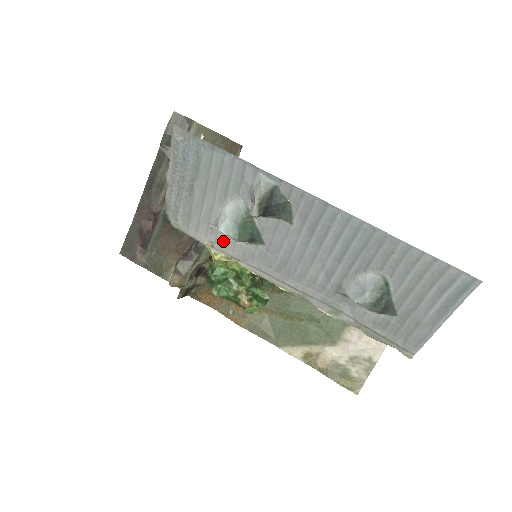
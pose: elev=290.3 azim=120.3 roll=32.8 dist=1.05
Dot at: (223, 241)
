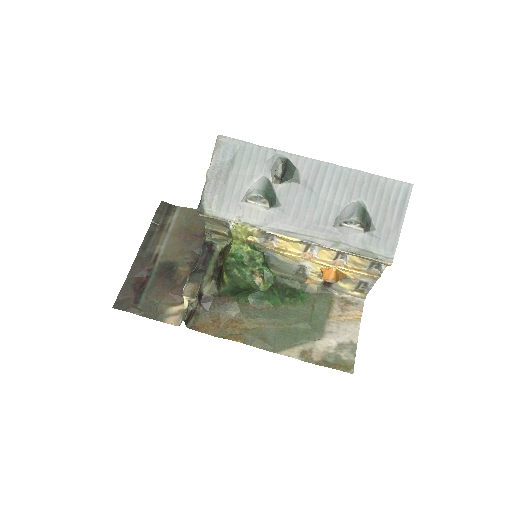
Dot at: (249, 213)
